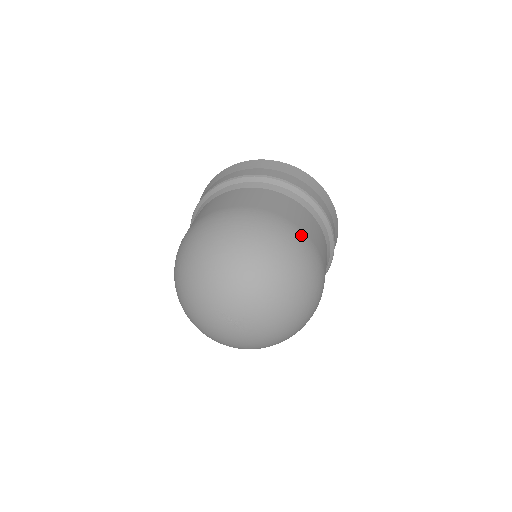
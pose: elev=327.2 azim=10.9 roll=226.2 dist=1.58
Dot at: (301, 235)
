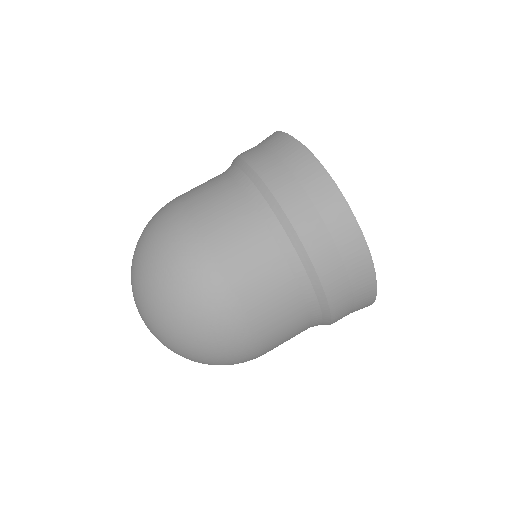
Dot at: (236, 321)
